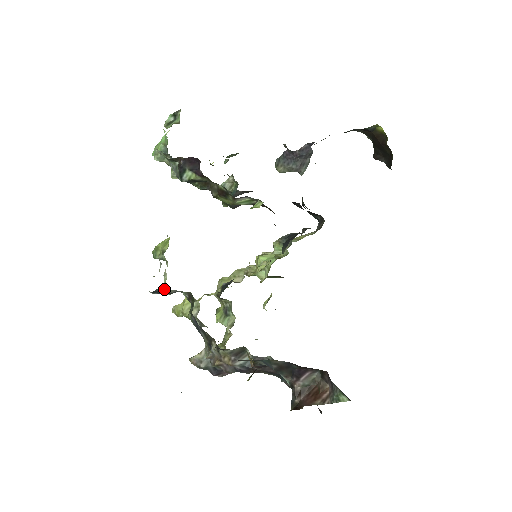
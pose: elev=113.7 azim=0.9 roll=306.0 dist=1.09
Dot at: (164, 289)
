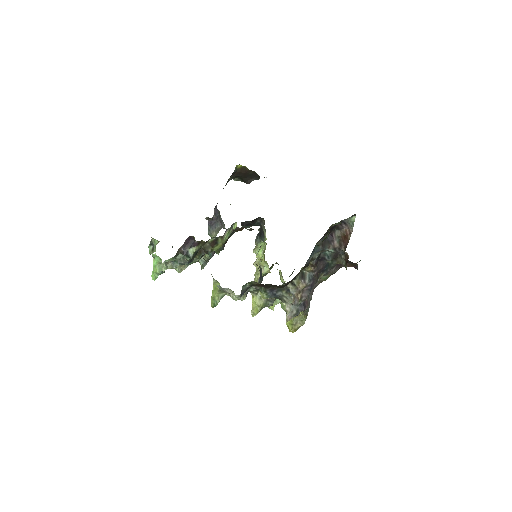
Dot at: (244, 288)
